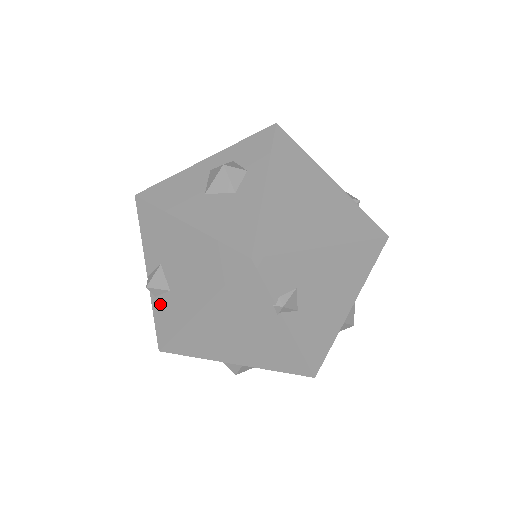
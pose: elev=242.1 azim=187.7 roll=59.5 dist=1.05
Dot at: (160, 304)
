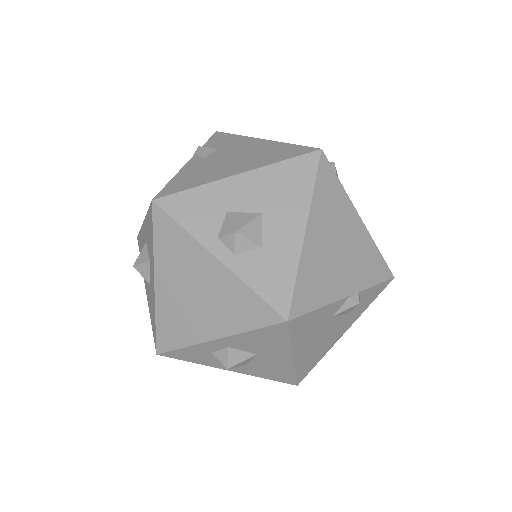
Dot at: occluded
